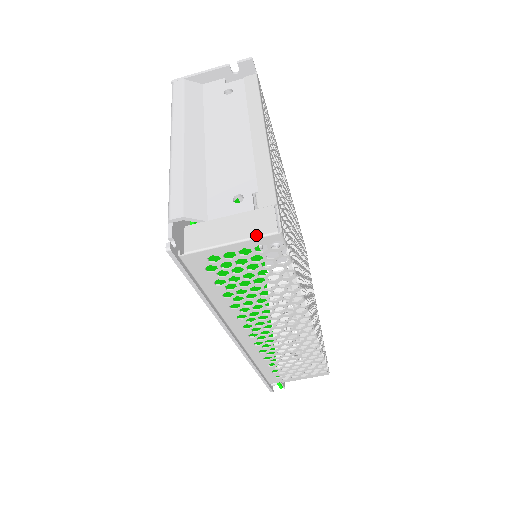
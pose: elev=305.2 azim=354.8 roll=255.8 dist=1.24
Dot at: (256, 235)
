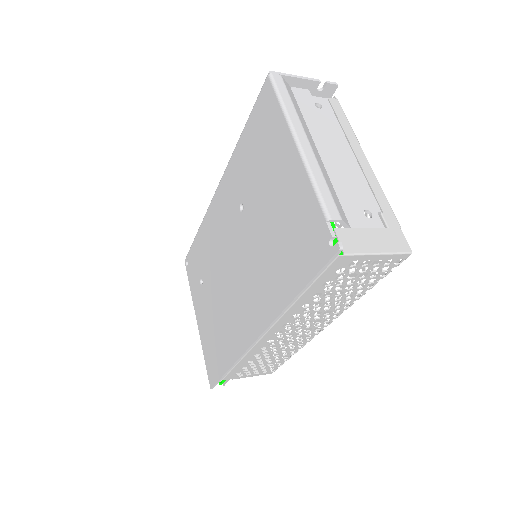
Dot at: (397, 251)
